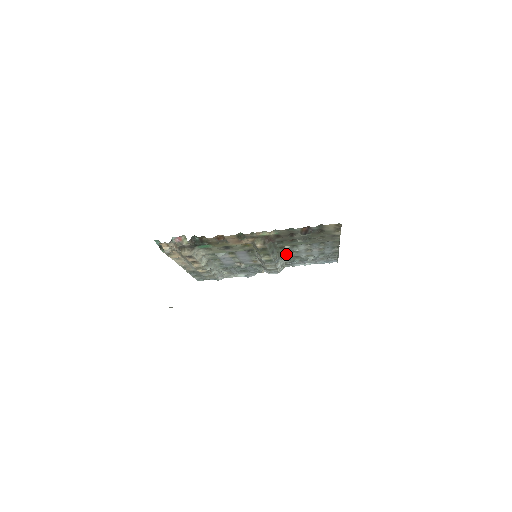
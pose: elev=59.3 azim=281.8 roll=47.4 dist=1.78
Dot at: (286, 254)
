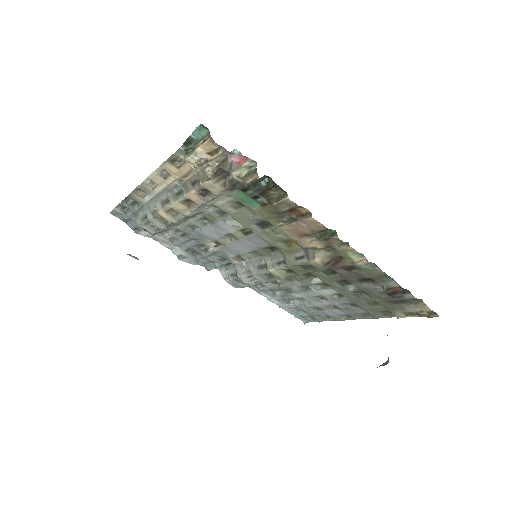
Dot at: (289, 281)
